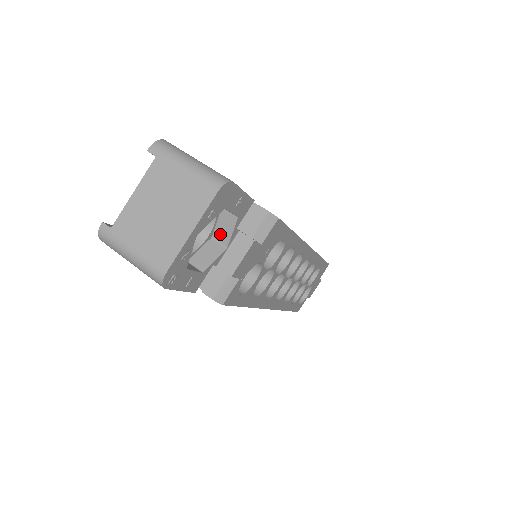
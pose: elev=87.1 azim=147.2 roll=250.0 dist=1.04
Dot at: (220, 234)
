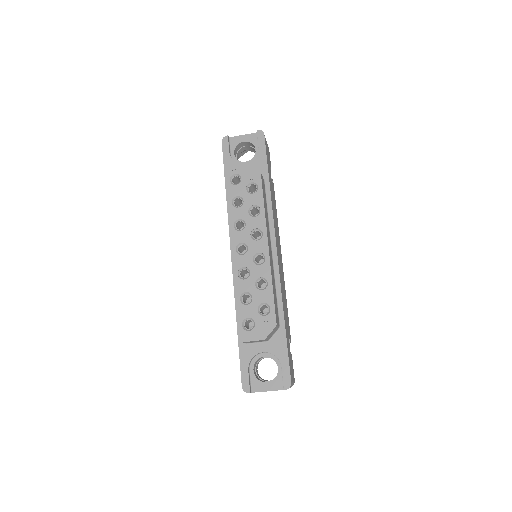
Dot at: occluded
